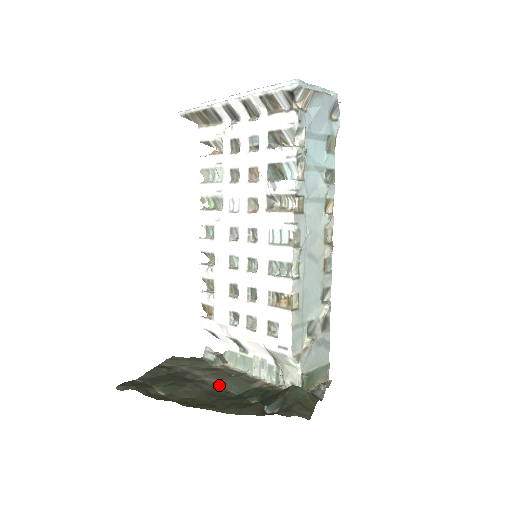
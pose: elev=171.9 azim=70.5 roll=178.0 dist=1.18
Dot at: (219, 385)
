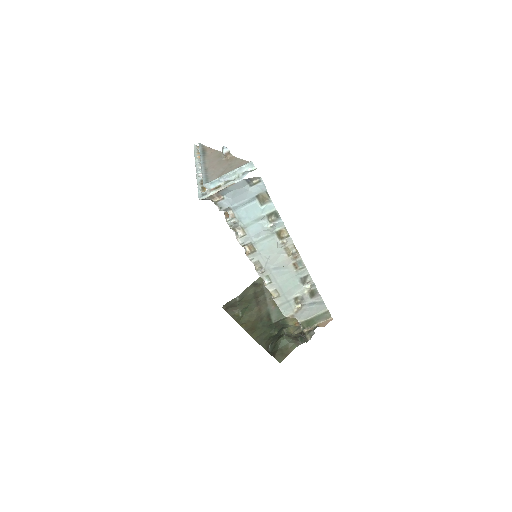
Dot at: (270, 311)
